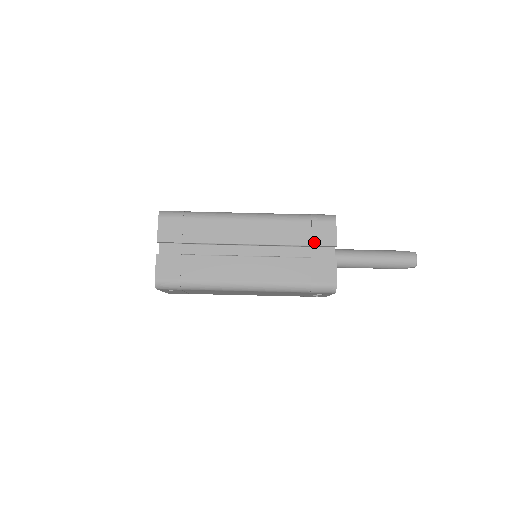
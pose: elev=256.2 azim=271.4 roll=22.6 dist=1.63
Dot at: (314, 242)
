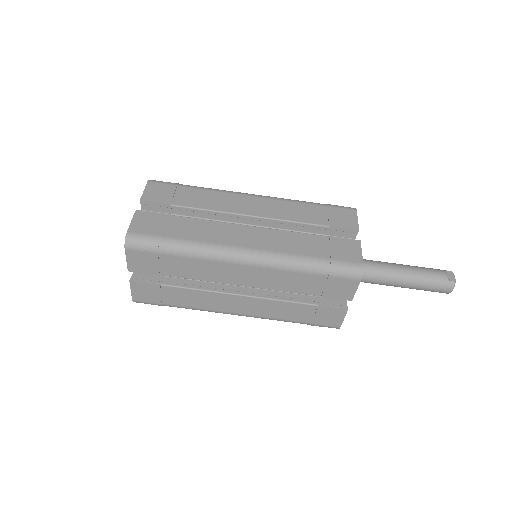
Dot at: (325, 295)
